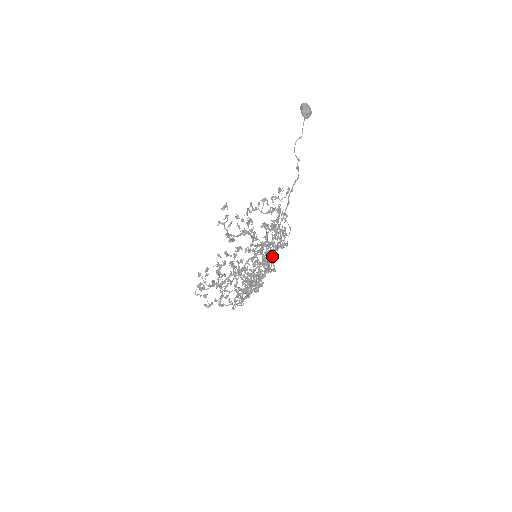
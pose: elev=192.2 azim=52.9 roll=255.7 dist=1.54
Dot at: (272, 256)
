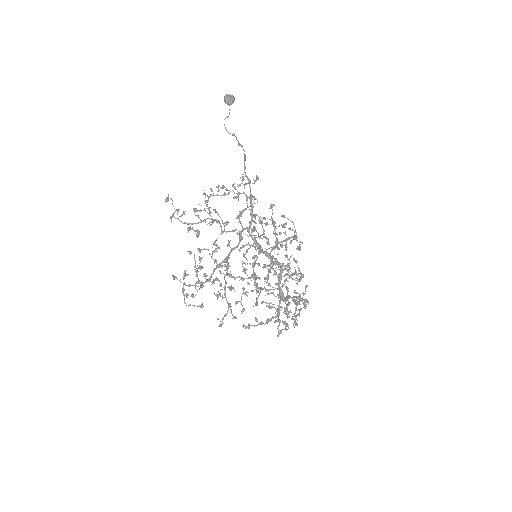
Dot at: (272, 248)
